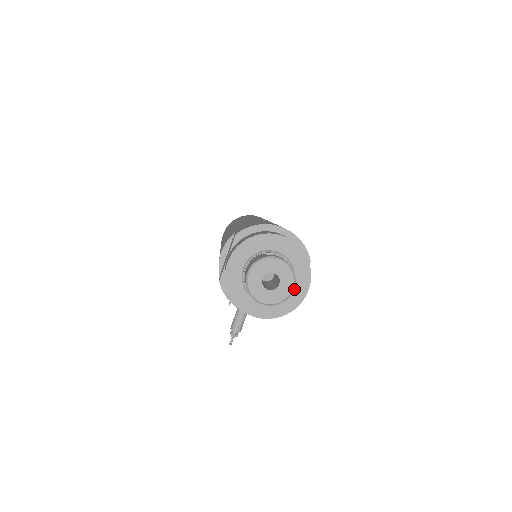
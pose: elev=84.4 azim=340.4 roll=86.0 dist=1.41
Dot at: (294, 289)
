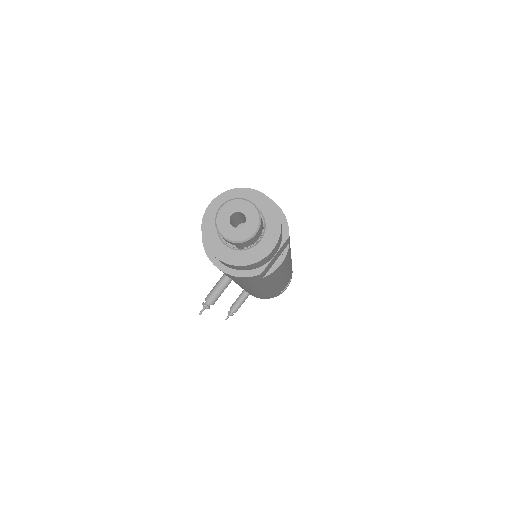
Dot at: (260, 244)
